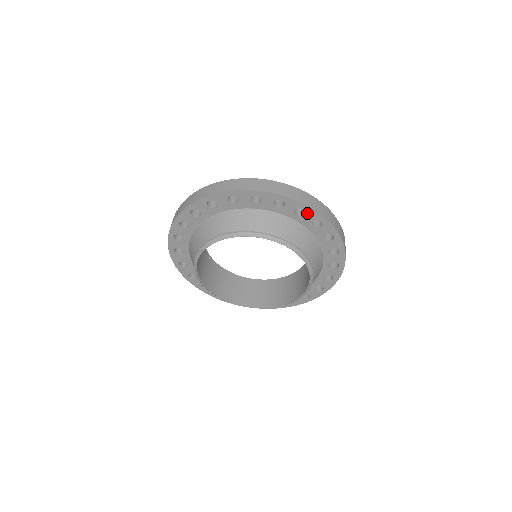
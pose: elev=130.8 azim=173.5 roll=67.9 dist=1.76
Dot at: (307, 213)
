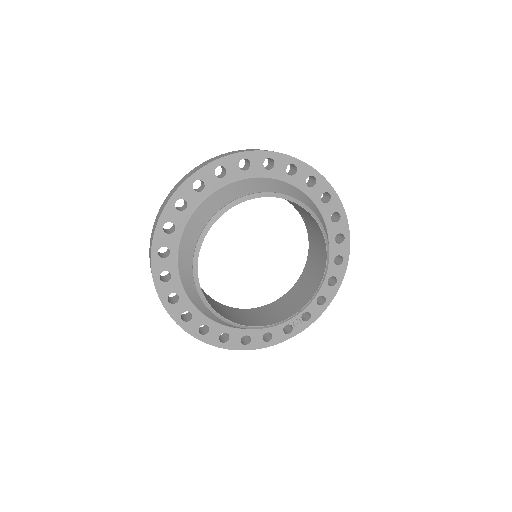
Dot at: (298, 169)
